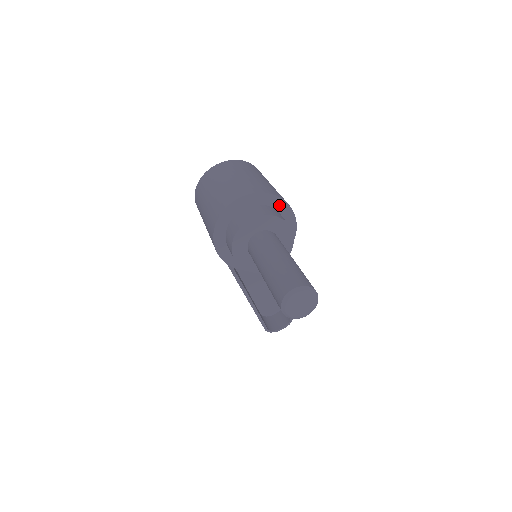
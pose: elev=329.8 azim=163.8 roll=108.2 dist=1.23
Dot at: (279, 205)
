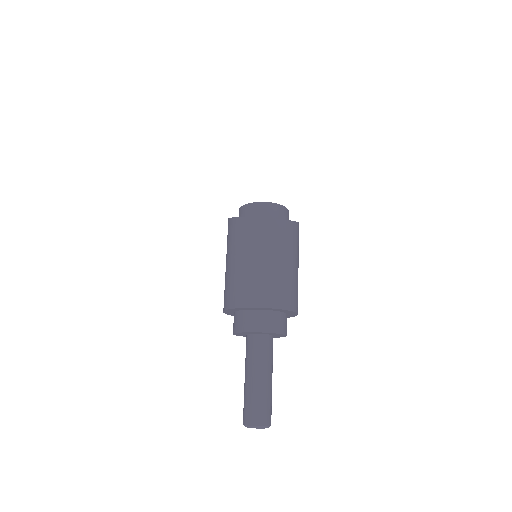
Dot at: (290, 312)
